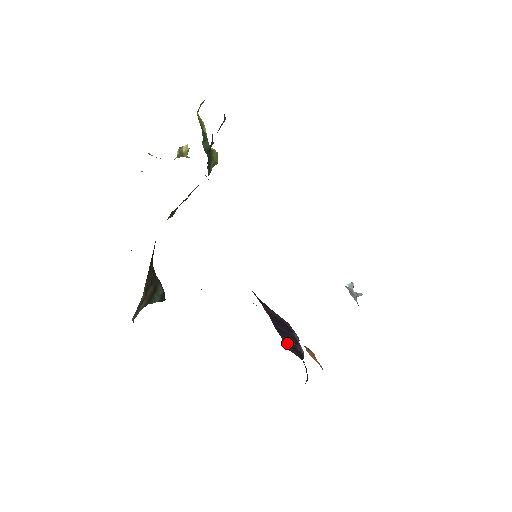
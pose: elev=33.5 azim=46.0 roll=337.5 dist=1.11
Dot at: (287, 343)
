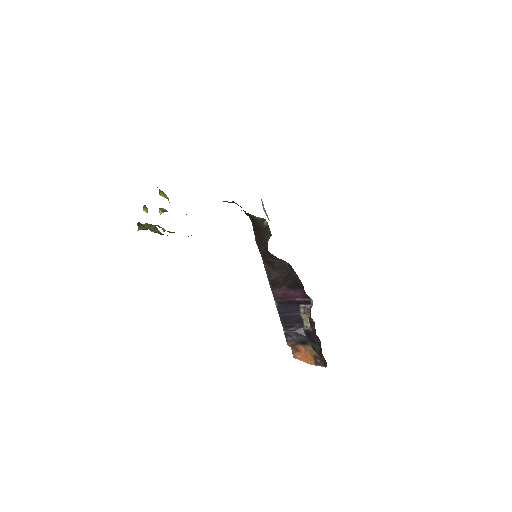
Dot at: (291, 333)
